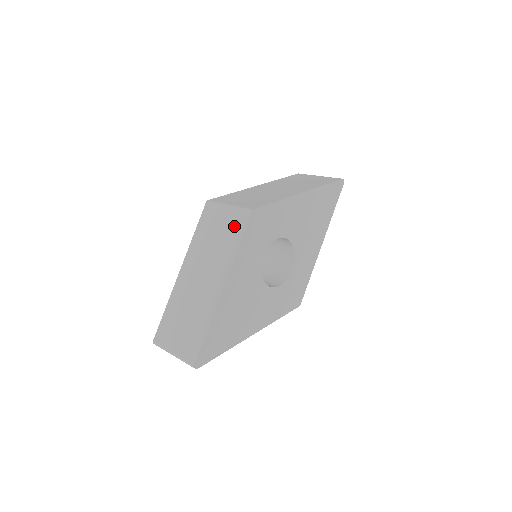
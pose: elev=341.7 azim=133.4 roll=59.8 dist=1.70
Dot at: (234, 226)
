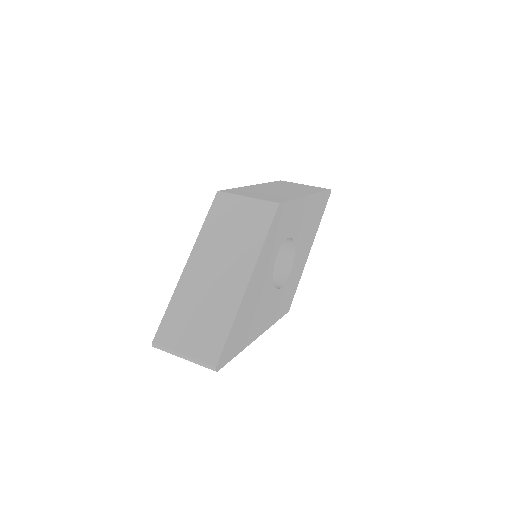
Dot at: (257, 219)
